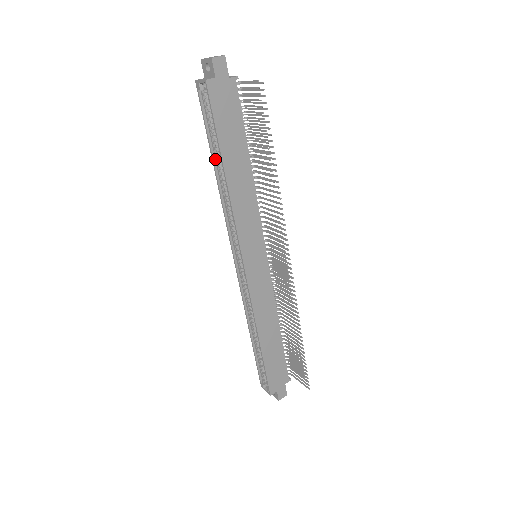
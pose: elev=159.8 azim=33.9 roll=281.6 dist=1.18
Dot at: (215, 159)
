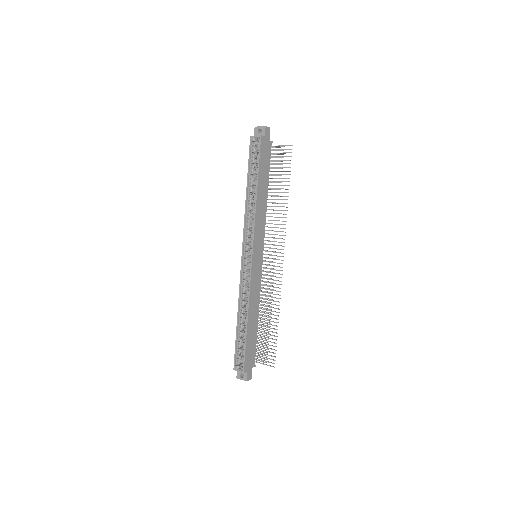
Dot at: (249, 184)
